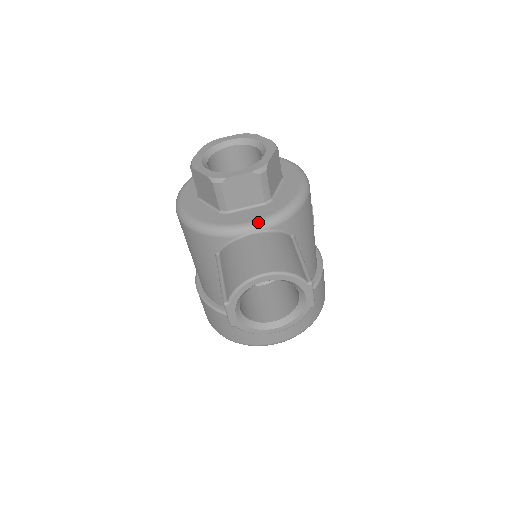
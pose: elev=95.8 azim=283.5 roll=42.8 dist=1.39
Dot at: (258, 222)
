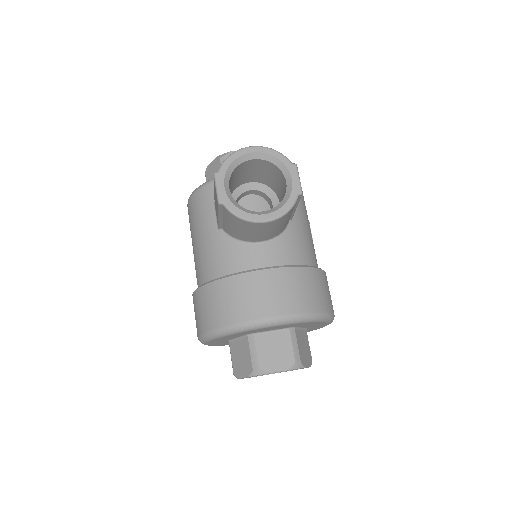
Dot at: occluded
